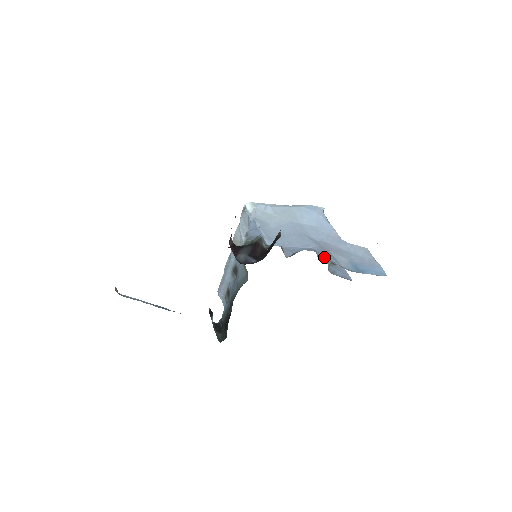
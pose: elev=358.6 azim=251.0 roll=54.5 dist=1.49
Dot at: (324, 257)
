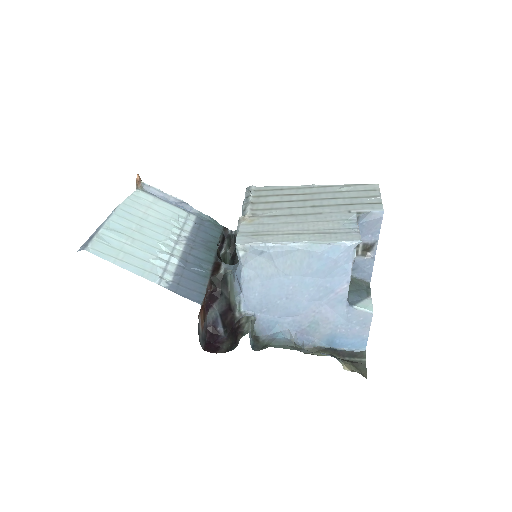
Dot at: occluded
